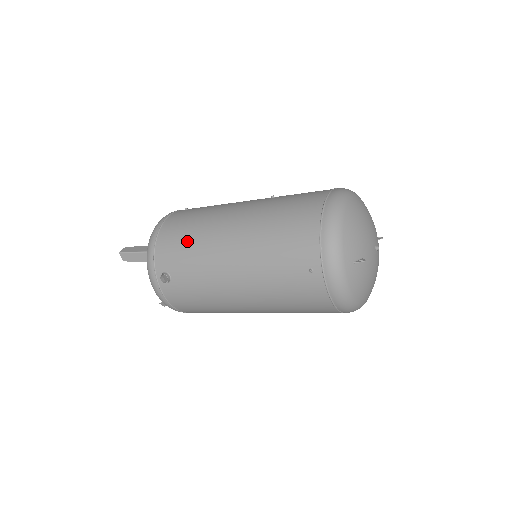
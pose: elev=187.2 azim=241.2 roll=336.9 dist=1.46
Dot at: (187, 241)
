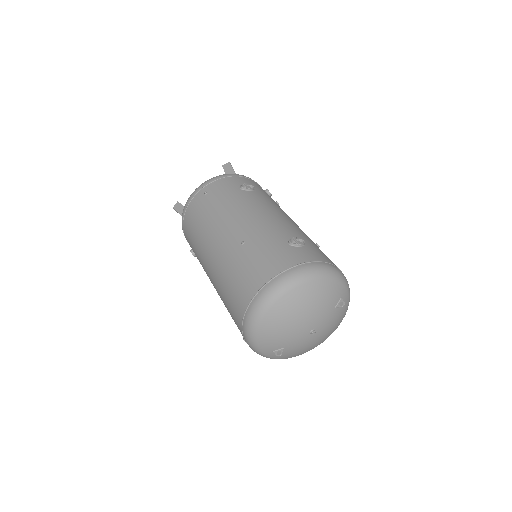
Dot at: (194, 244)
